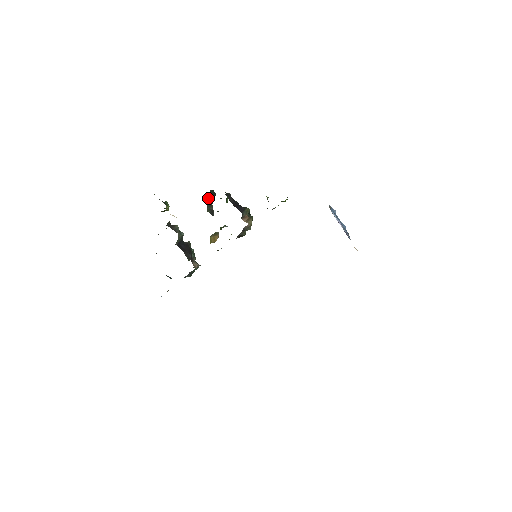
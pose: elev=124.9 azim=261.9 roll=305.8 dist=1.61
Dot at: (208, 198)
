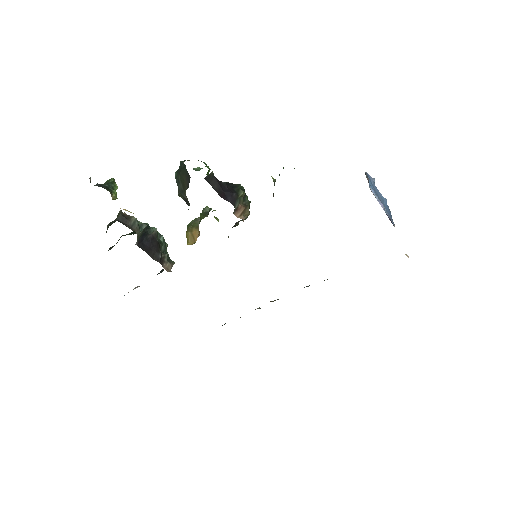
Dot at: (178, 178)
